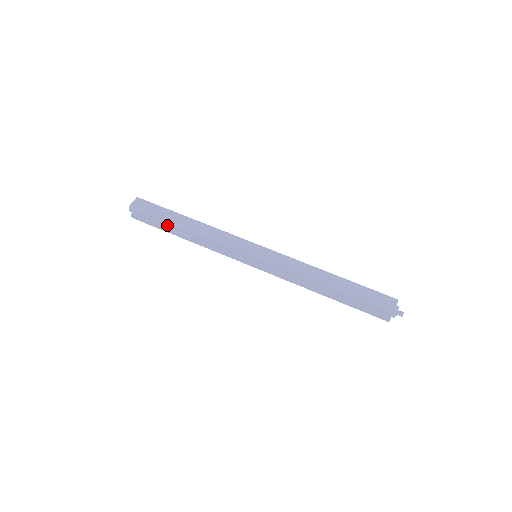
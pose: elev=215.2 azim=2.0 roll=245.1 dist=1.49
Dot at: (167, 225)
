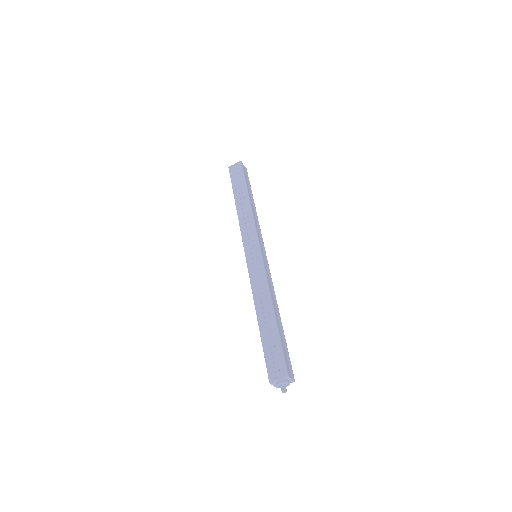
Dot at: (243, 187)
